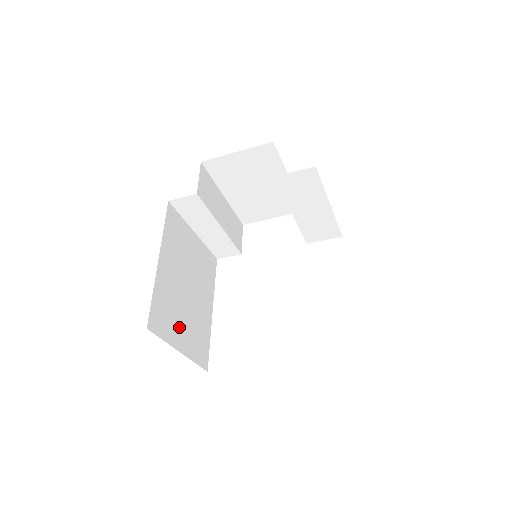
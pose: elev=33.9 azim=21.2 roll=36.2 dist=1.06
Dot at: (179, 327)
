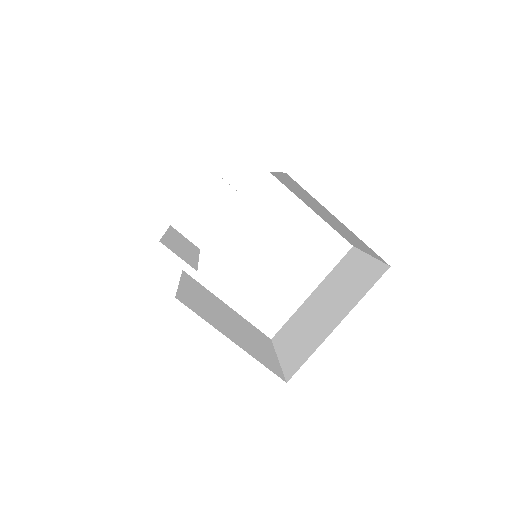
Dot at: (263, 350)
